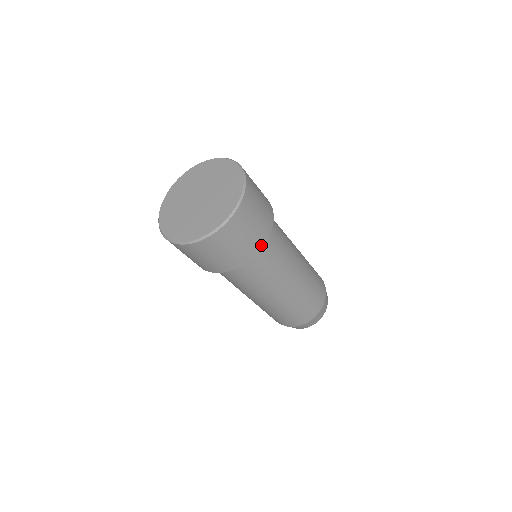
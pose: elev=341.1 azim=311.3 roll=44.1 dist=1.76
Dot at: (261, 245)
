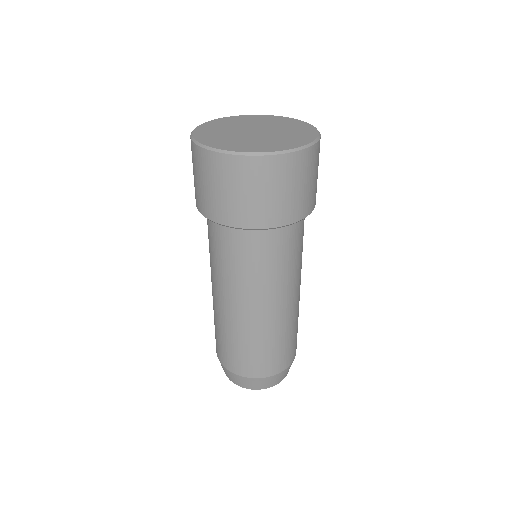
Dot at: (312, 207)
